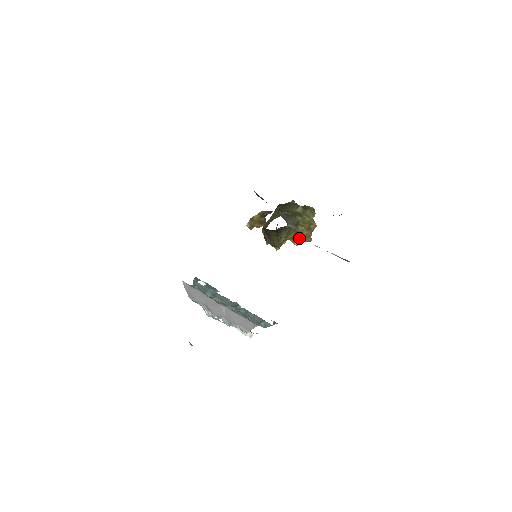
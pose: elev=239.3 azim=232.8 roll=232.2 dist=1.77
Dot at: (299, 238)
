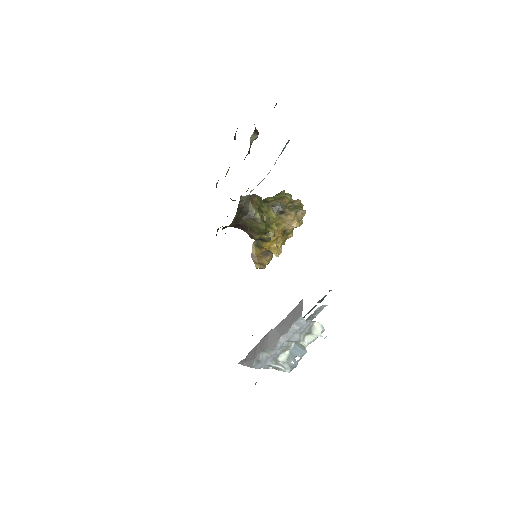
Dot at: (284, 213)
